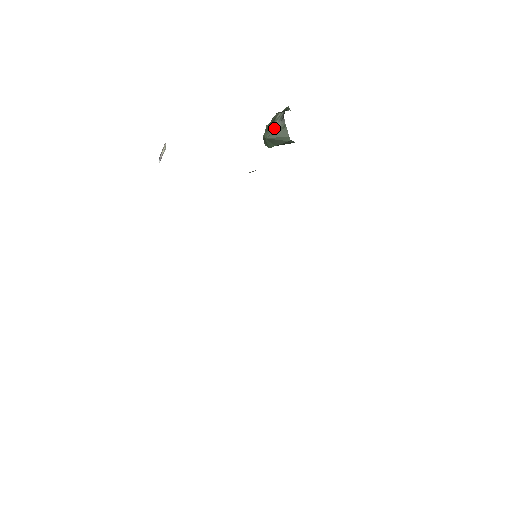
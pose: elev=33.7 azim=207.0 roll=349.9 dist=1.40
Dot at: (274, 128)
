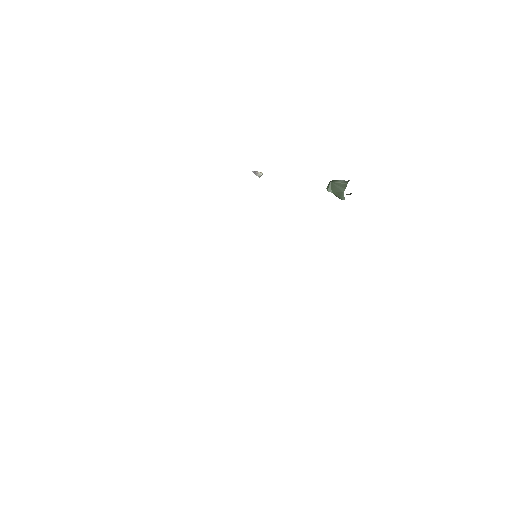
Dot at: (340, 181)
